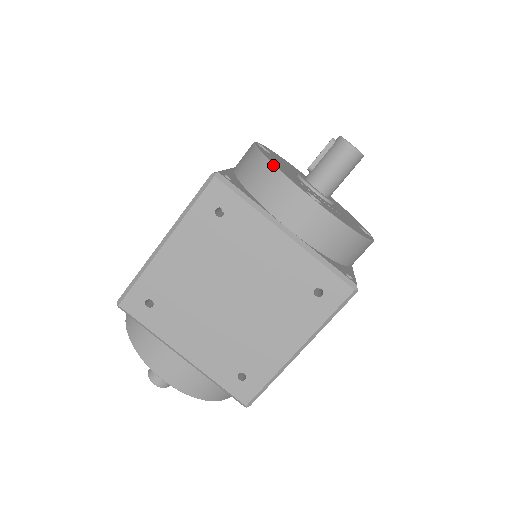
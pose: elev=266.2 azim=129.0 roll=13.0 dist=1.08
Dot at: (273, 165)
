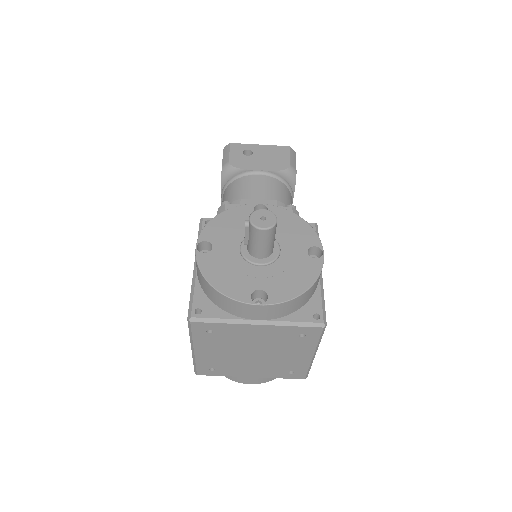
Dot at: (219, 293)
